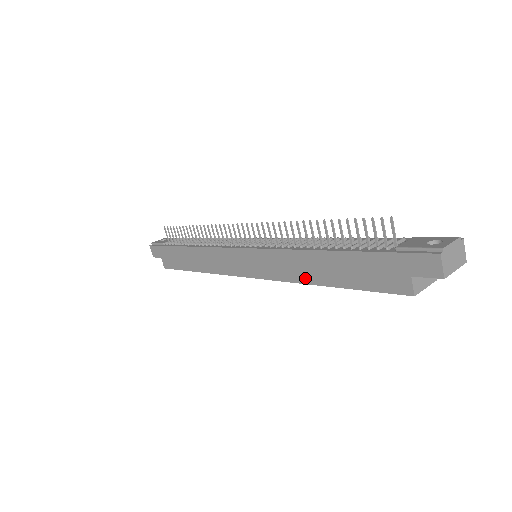
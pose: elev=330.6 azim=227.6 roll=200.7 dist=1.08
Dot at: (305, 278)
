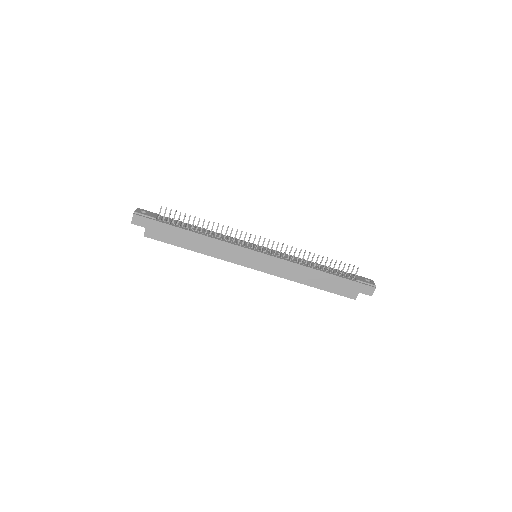
Dot at: (299, 280)
